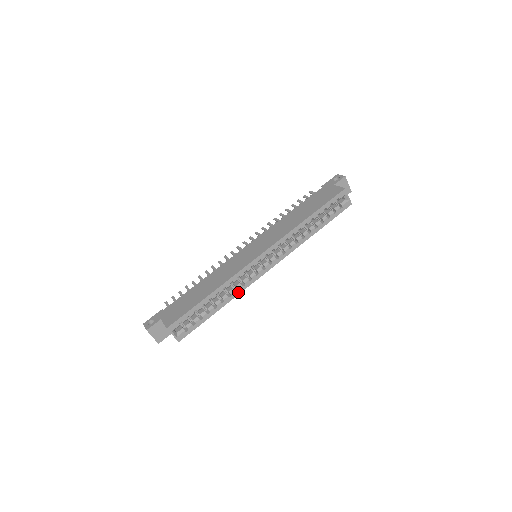
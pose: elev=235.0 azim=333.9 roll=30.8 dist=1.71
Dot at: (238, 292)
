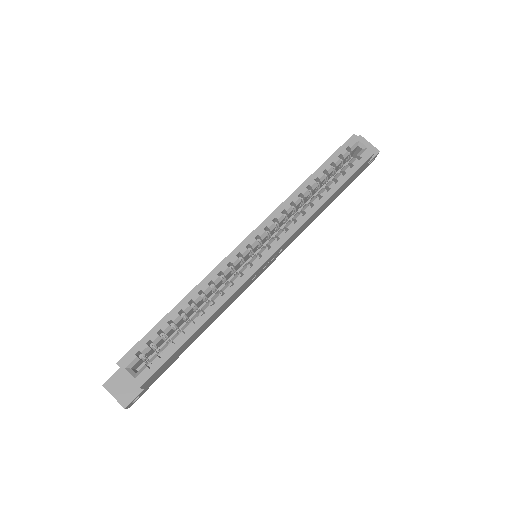
Dot at: (225, 297)
